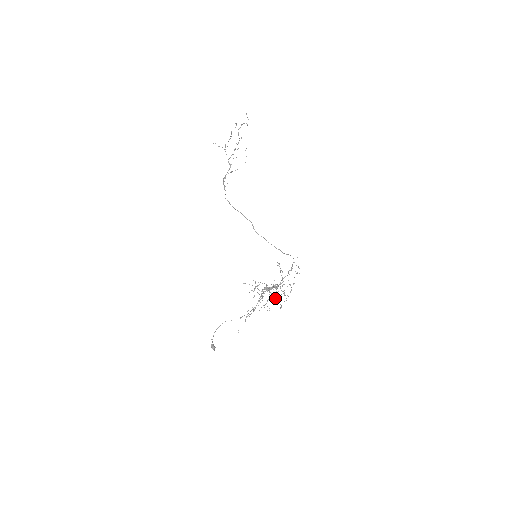
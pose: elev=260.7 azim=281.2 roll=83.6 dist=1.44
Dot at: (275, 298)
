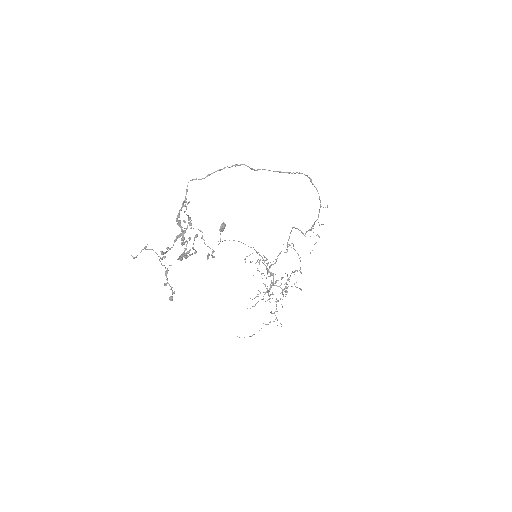
Dot at: occluded
